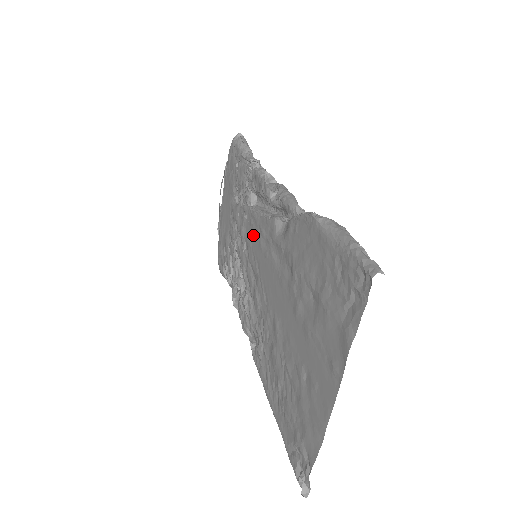
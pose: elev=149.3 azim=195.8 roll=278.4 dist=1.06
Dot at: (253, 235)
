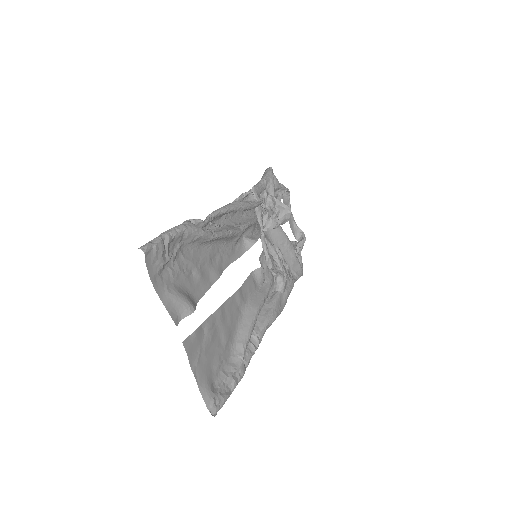
Dot at: occluded
